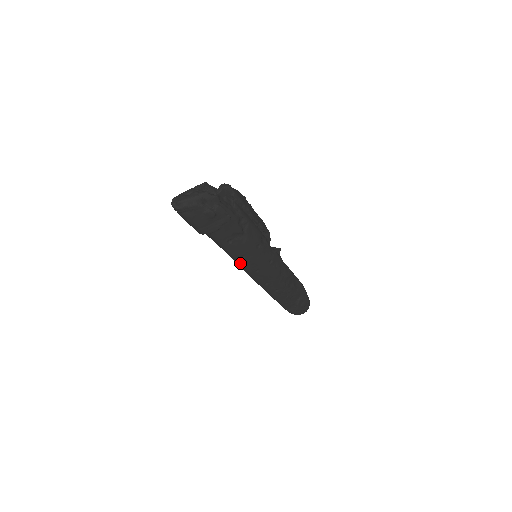
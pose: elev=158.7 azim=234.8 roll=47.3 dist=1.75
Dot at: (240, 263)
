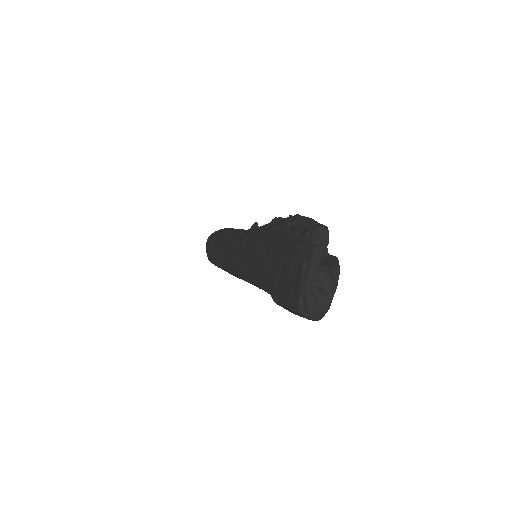
Dot at: occluded
